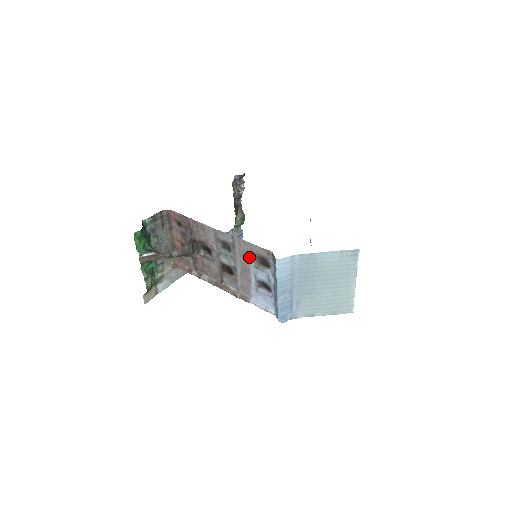
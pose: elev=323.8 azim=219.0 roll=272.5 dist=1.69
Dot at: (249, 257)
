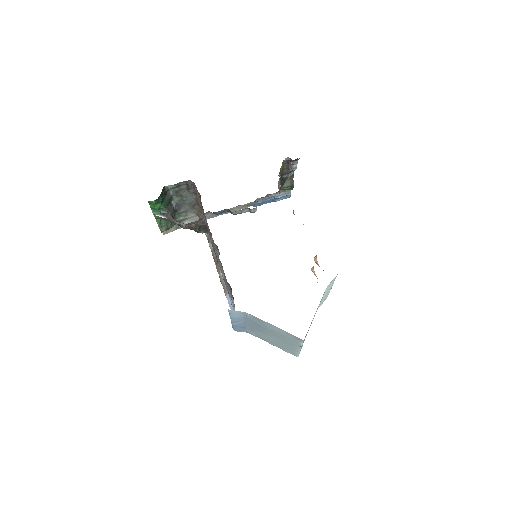
Dot at: occluded
